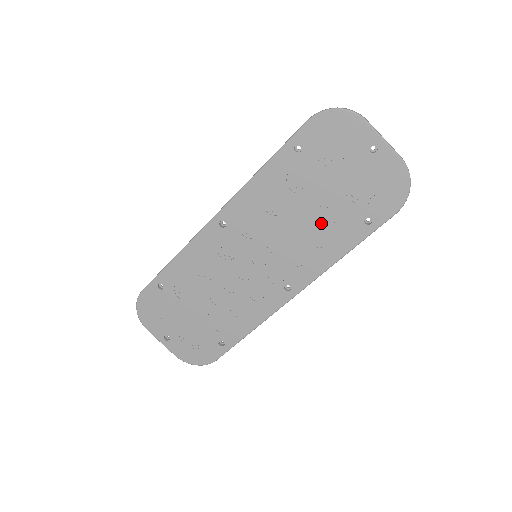
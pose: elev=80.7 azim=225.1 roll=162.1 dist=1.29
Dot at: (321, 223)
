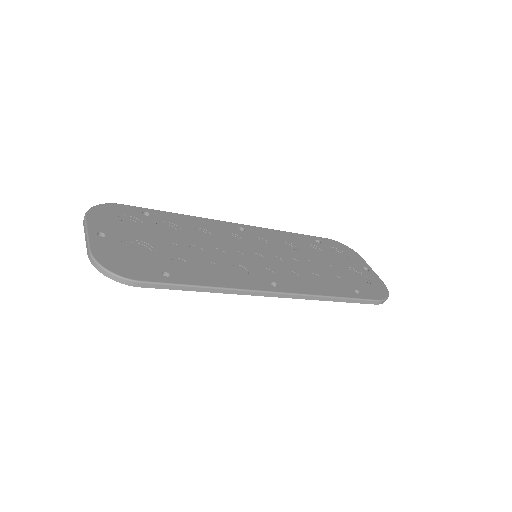
Dot at: (321, 273)
